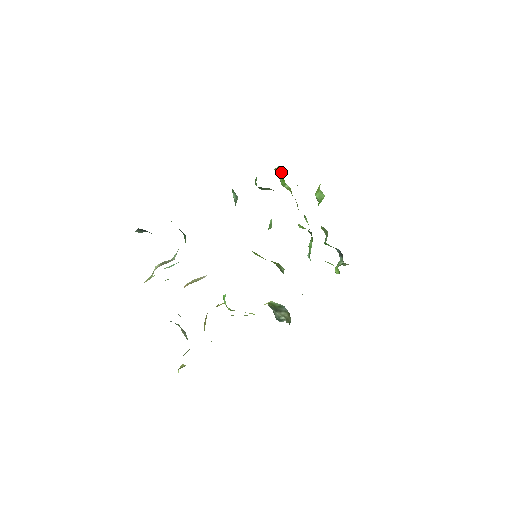
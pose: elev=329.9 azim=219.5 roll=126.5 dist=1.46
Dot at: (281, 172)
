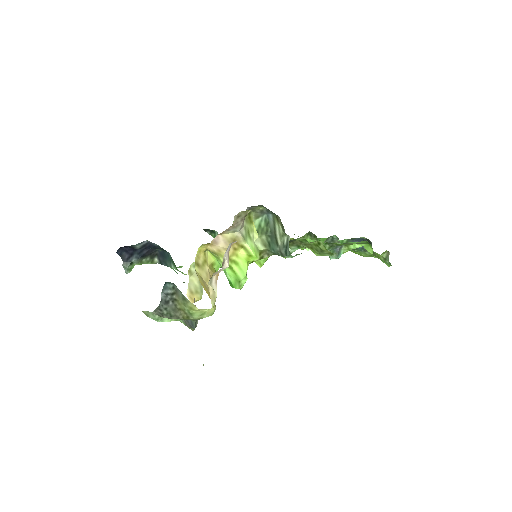
Dot at: occluded
